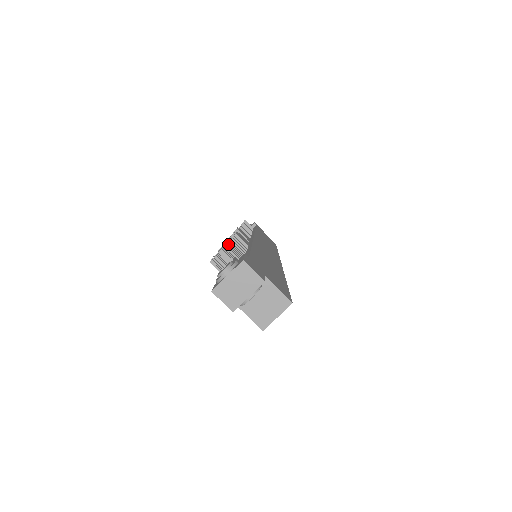
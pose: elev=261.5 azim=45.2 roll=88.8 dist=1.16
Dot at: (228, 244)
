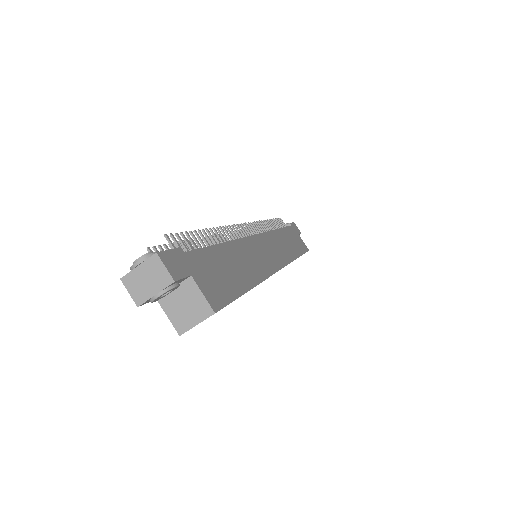
Dot at: (176, 234)
